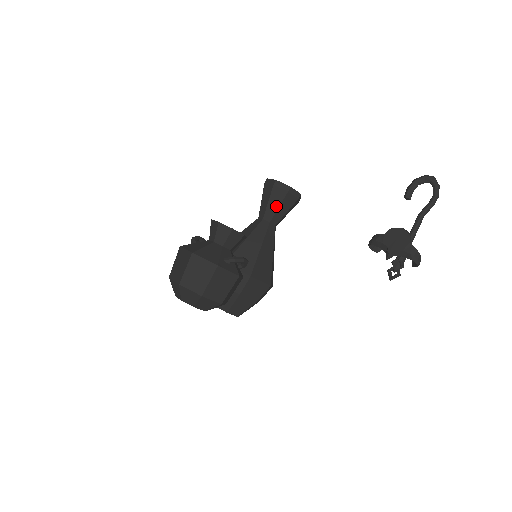
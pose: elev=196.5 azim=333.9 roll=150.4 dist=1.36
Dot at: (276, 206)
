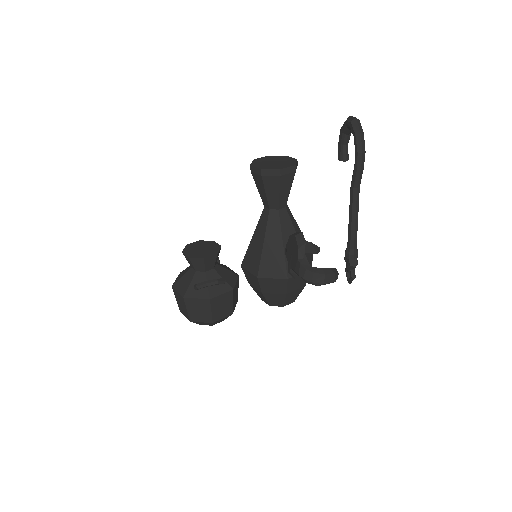
Dot at: (263, 192)
